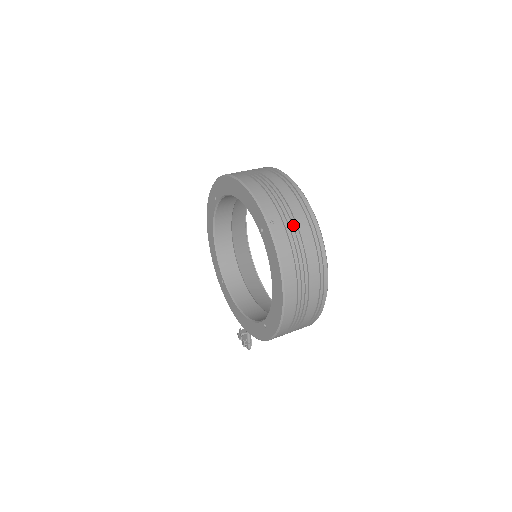
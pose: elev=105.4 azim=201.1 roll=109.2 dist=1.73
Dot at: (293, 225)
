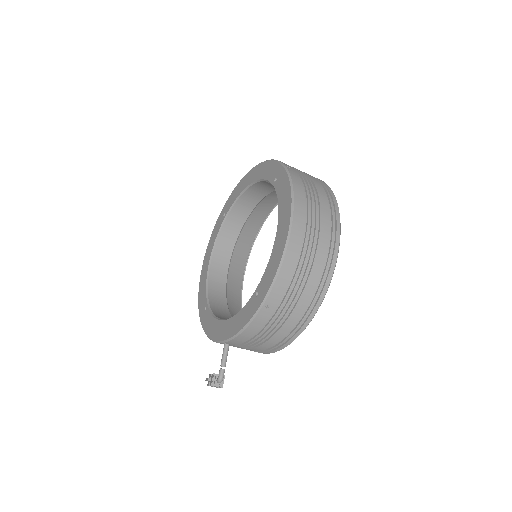
Dot at: (308, 178)
